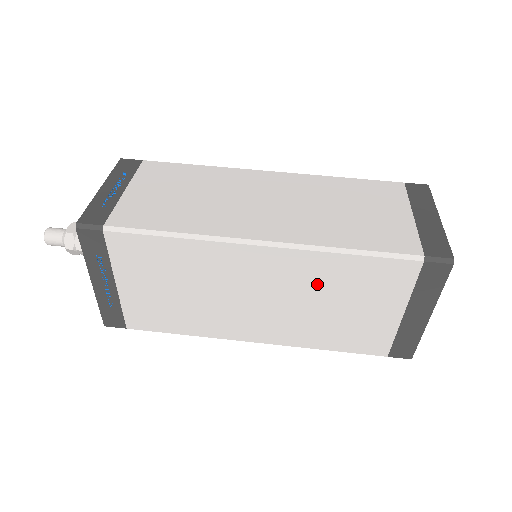
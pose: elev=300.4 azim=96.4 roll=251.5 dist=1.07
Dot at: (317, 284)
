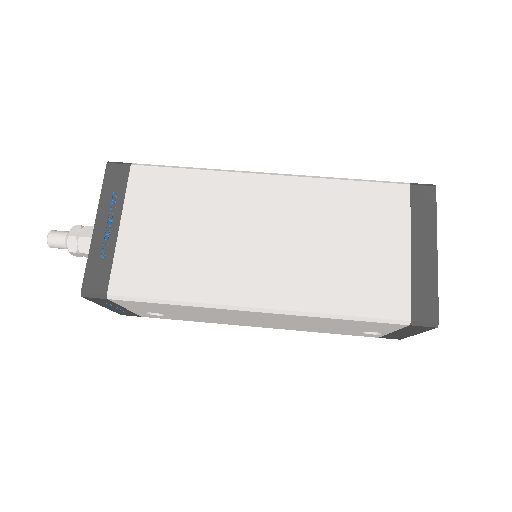
Dot at: (321, 215)
